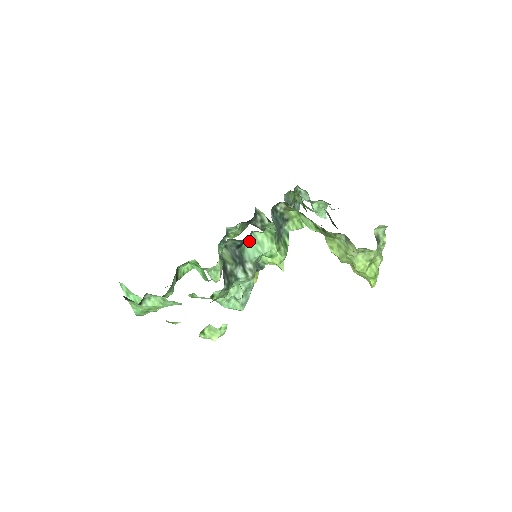
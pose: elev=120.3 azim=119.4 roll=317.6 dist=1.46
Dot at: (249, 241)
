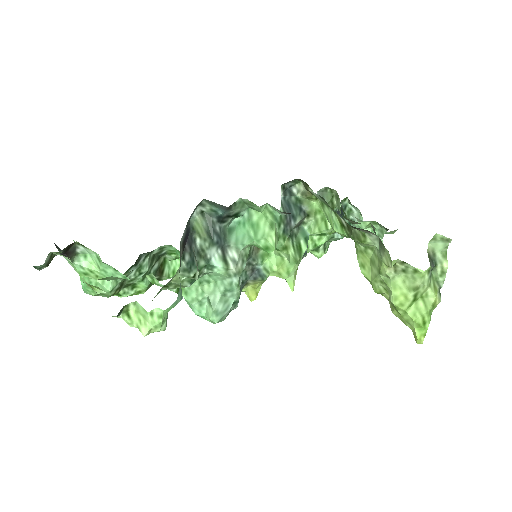
Dot at: (241, 221)
